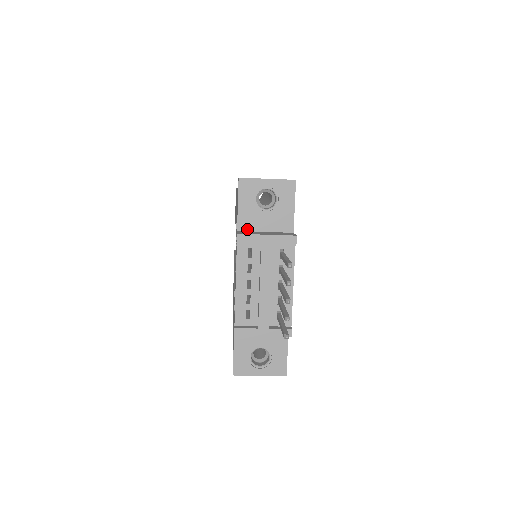
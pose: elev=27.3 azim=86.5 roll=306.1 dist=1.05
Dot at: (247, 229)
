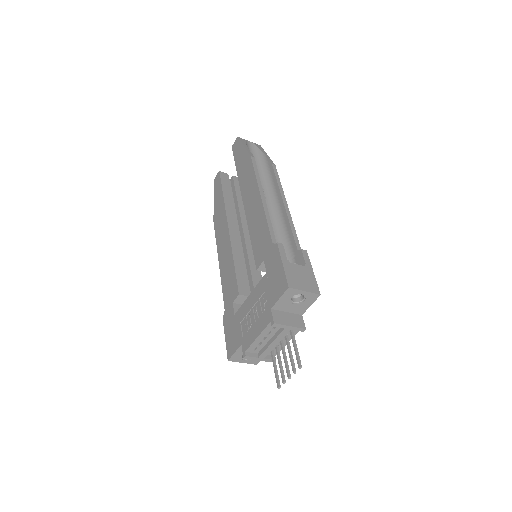
Dot at: (277, 309)
